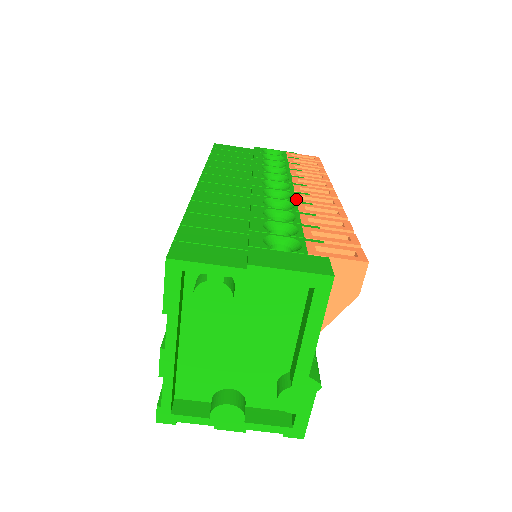
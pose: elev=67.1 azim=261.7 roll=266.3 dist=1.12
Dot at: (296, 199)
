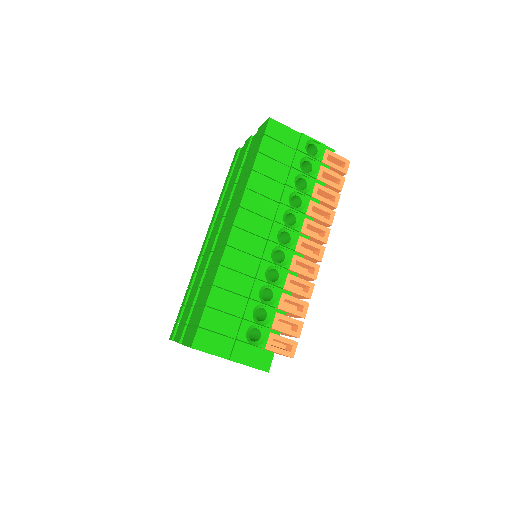
Dot at: (290, 267)
